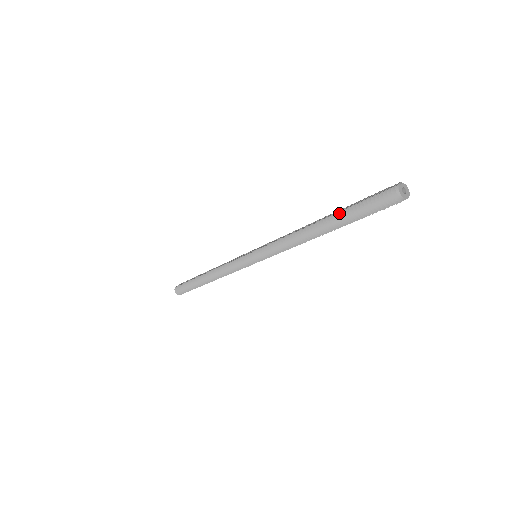
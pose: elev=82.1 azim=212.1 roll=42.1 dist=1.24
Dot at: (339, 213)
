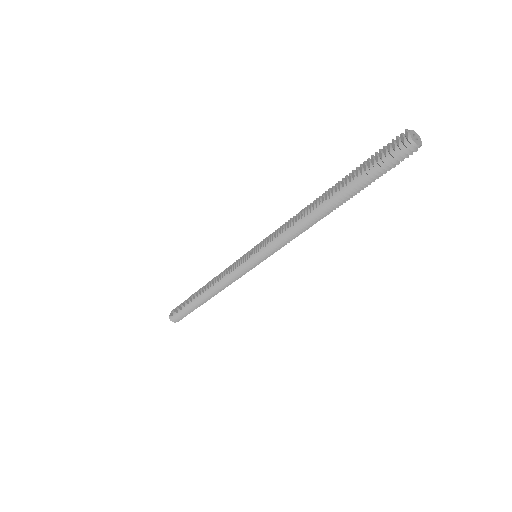
Dot at: (347, 186)
